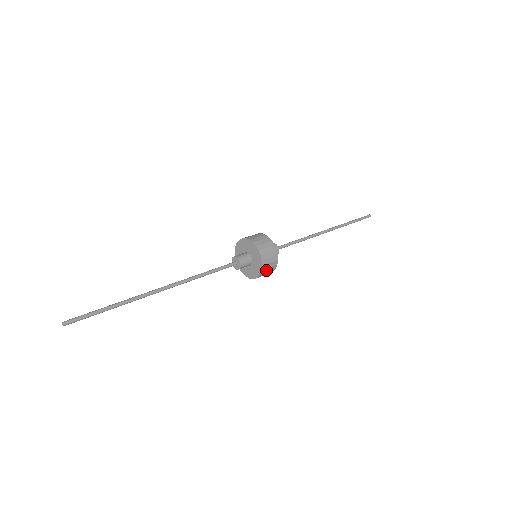
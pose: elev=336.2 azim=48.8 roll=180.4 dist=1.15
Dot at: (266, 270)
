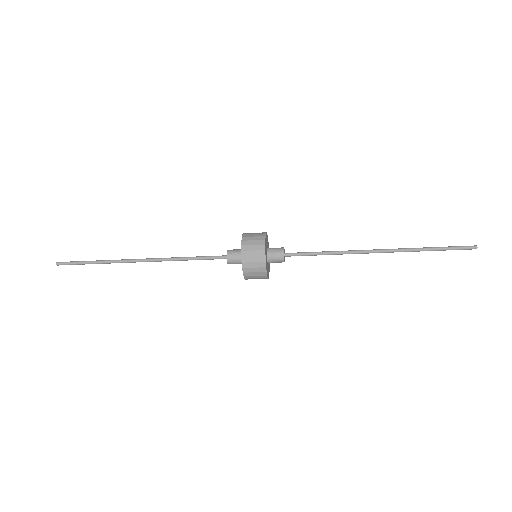
Dot at: (250, 239)
